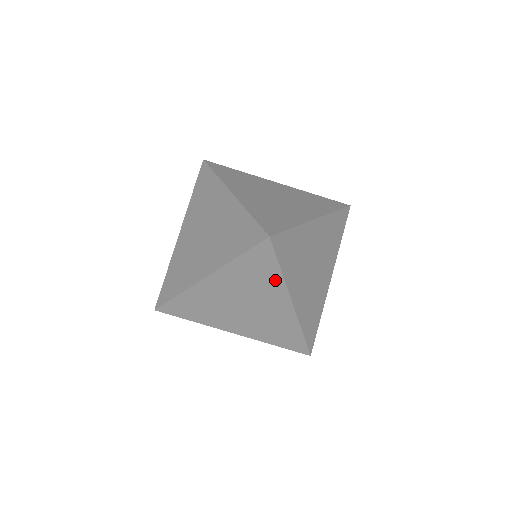
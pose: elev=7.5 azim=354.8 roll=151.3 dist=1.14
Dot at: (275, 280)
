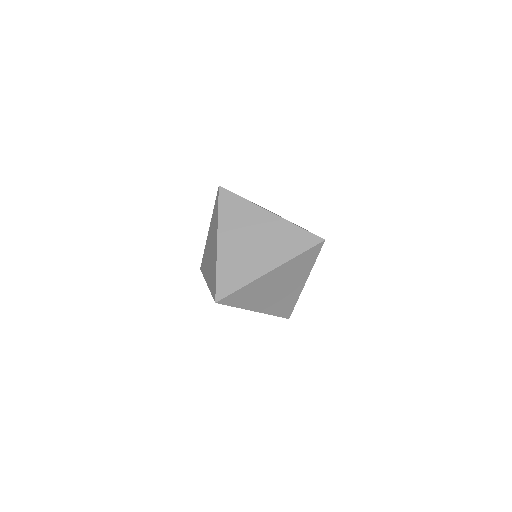
Dot at: (308, 267)
